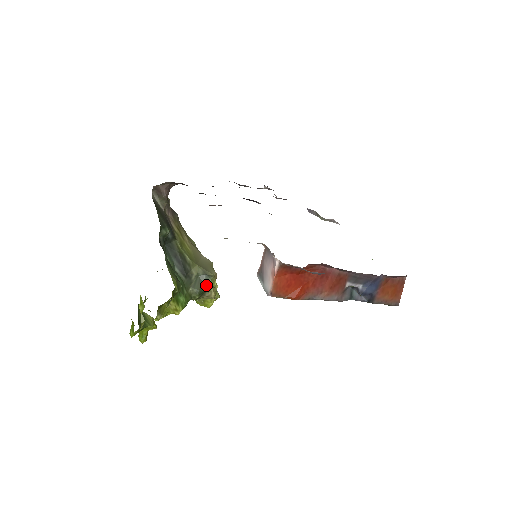
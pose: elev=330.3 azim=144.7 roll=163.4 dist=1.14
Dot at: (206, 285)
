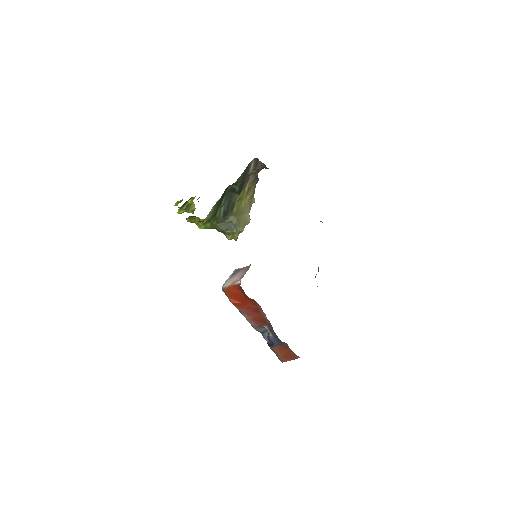
Dot at: (229, 231)
